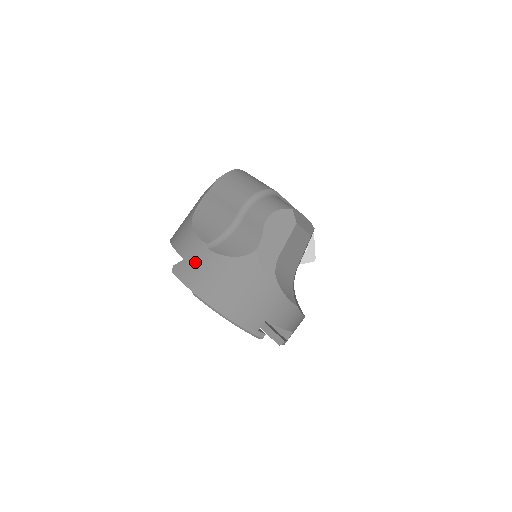
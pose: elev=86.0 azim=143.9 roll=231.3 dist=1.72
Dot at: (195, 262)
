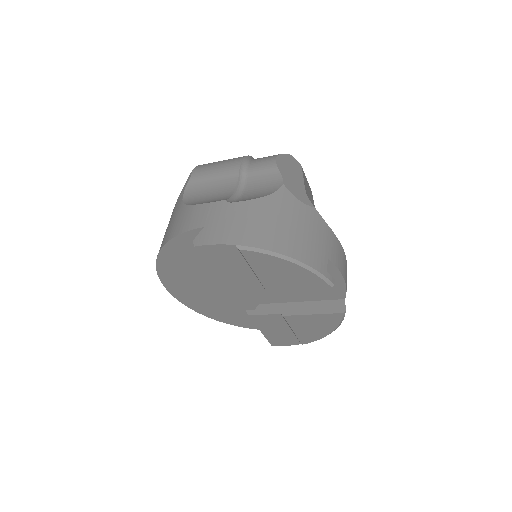
Dot at: (221, 220)
